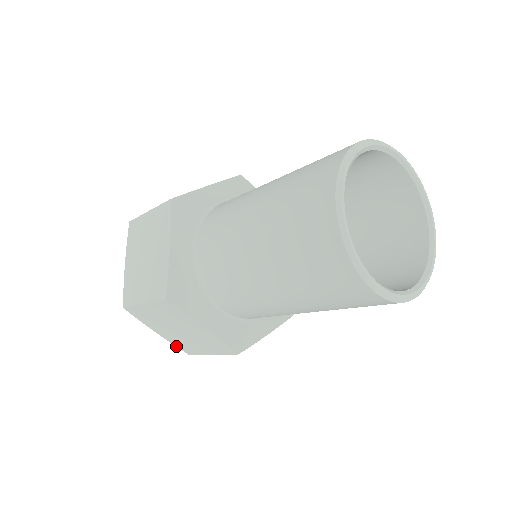
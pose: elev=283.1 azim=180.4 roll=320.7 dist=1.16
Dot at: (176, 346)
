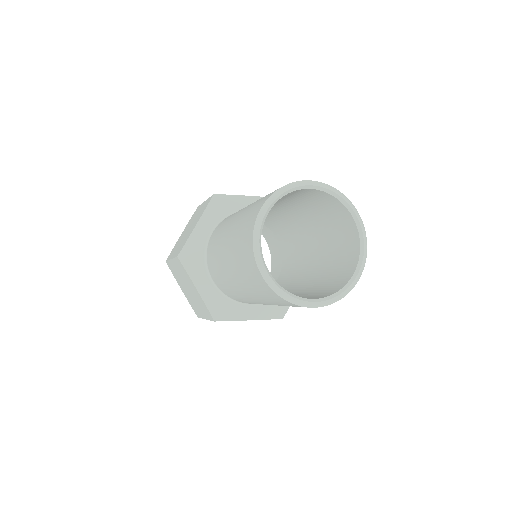
Dot at: occluded
